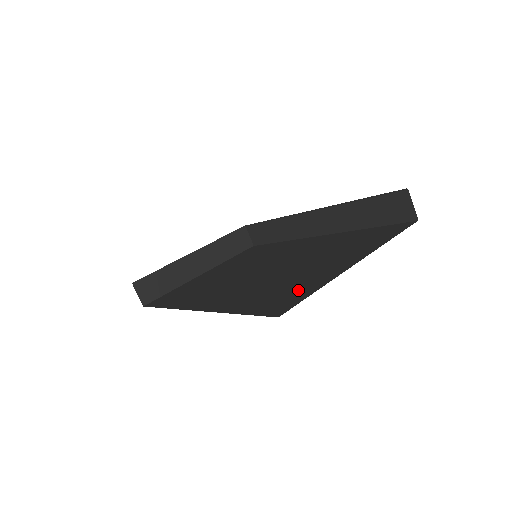
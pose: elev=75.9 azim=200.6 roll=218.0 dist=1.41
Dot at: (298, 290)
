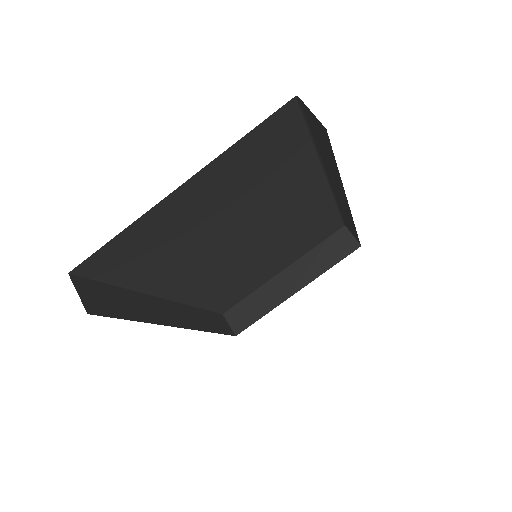
Dot at: occluded
